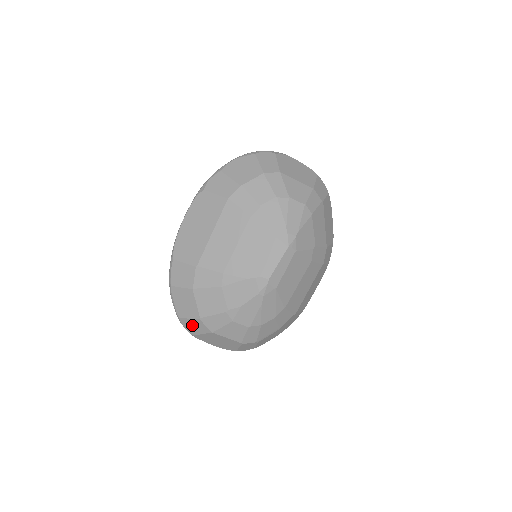
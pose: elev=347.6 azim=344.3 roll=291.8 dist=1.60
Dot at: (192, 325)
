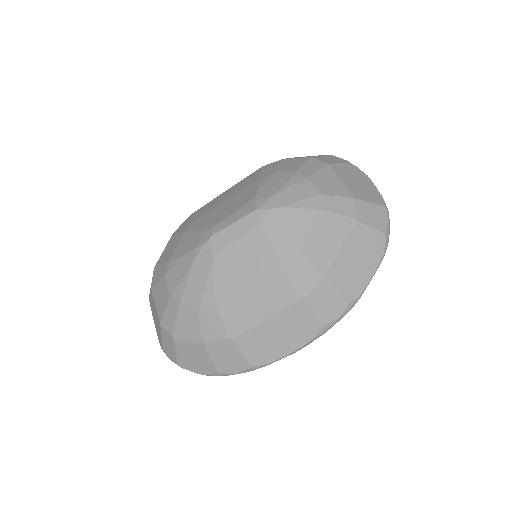
Dot at: occluded
